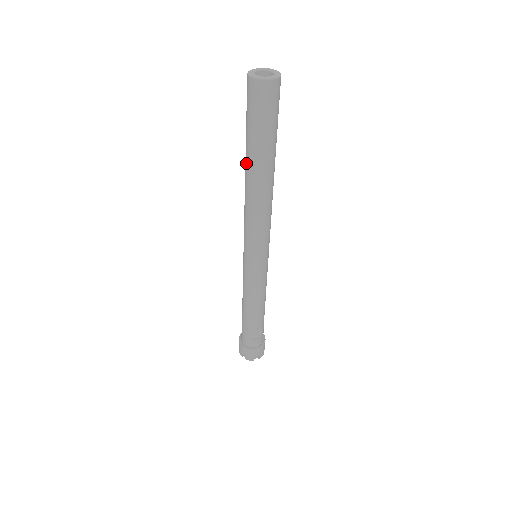
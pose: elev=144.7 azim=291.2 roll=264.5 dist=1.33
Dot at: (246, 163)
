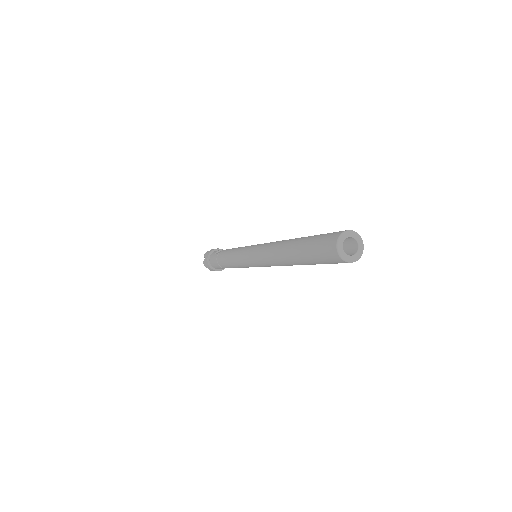
Dot at: (292, 257)
